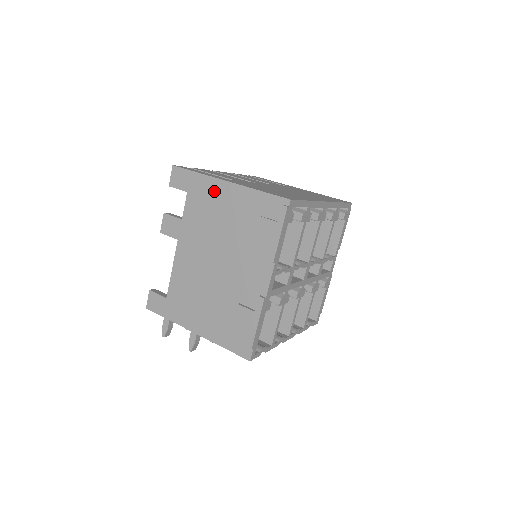
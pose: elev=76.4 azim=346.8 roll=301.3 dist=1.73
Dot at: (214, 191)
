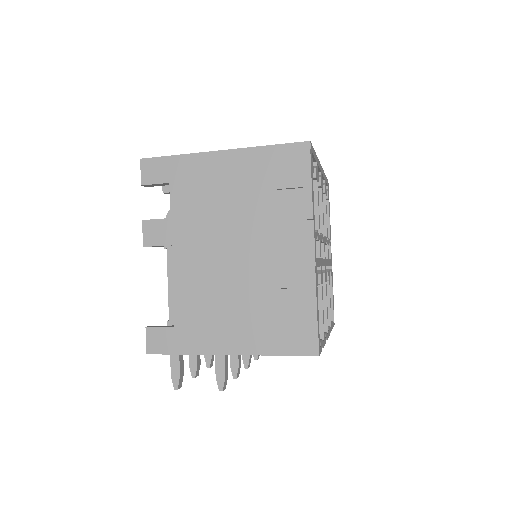
Dot at: (207, 168)
